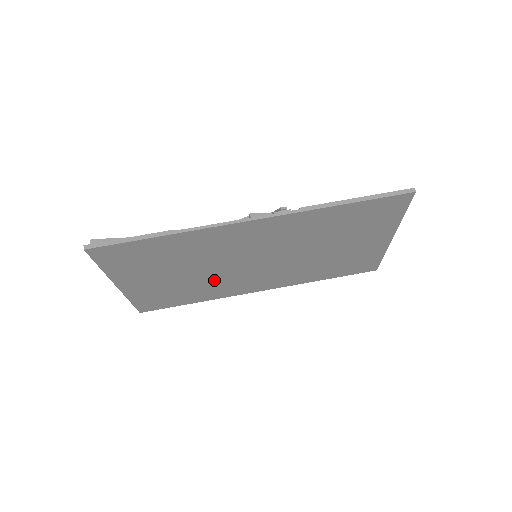
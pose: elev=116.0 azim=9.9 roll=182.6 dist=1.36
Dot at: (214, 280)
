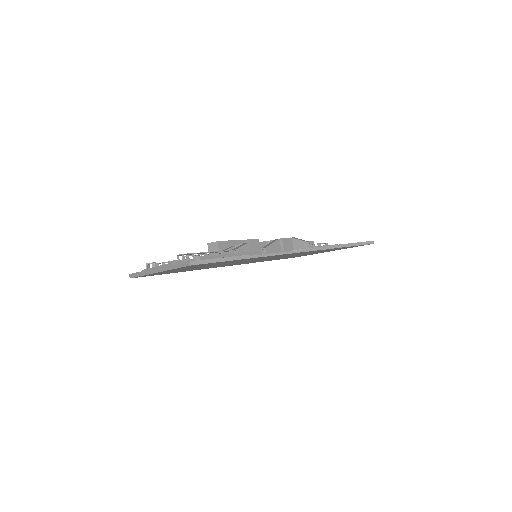
Dot at: (215, 266)
